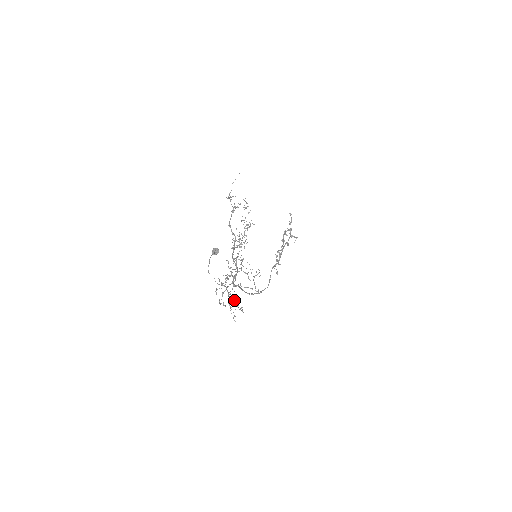
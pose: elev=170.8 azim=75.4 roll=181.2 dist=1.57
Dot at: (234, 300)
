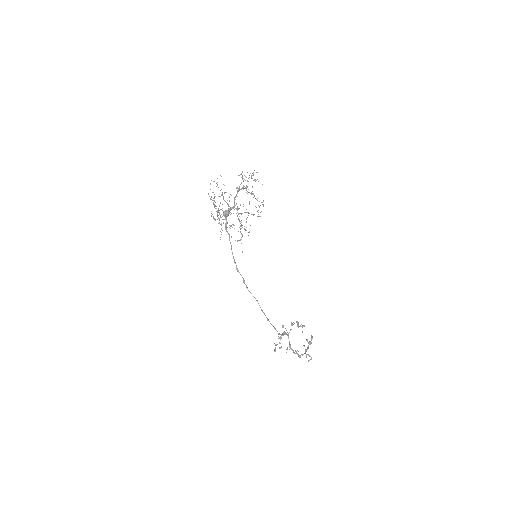
Dot at: occluded
